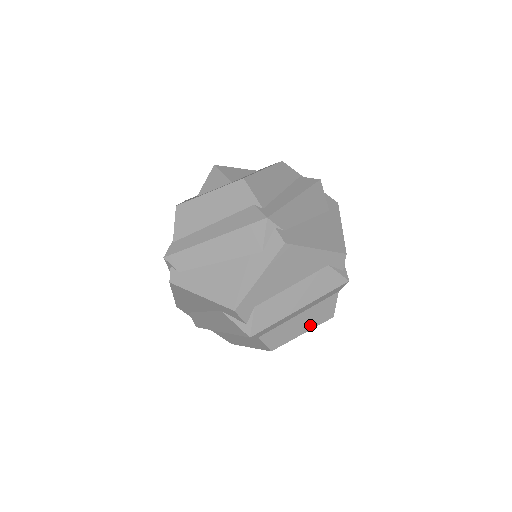
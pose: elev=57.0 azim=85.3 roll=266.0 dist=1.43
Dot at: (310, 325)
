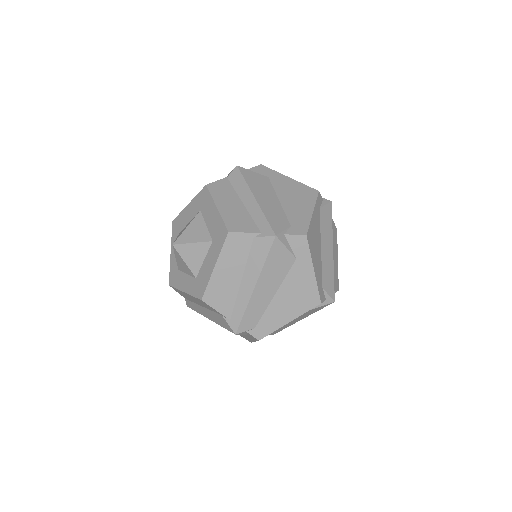
Dot at: occluded
